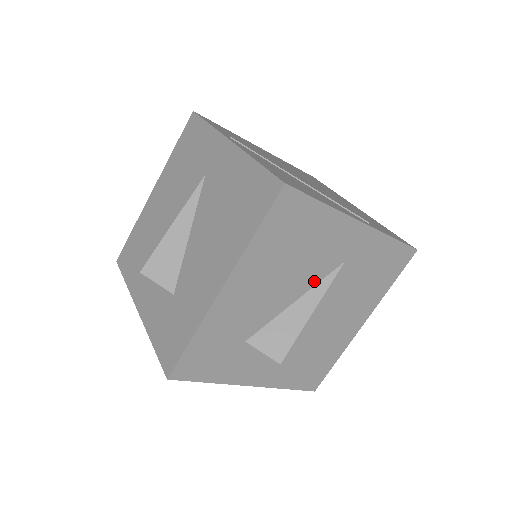
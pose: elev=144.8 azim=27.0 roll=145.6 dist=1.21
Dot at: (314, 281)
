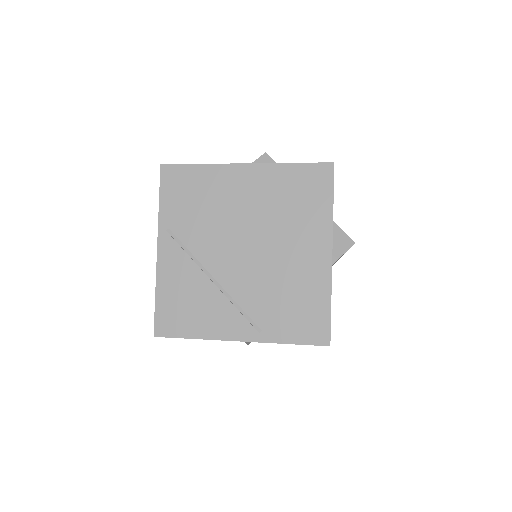
Dot at: occluded
